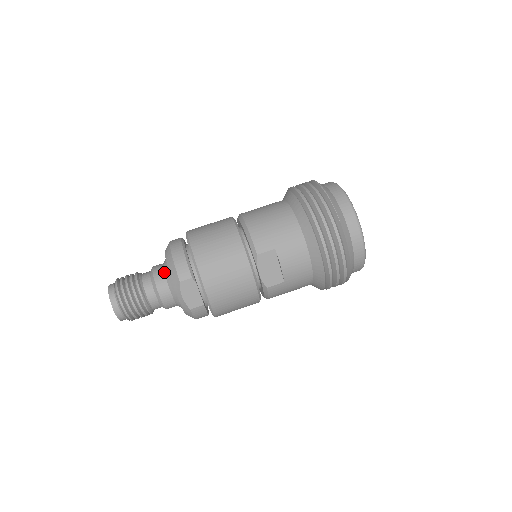
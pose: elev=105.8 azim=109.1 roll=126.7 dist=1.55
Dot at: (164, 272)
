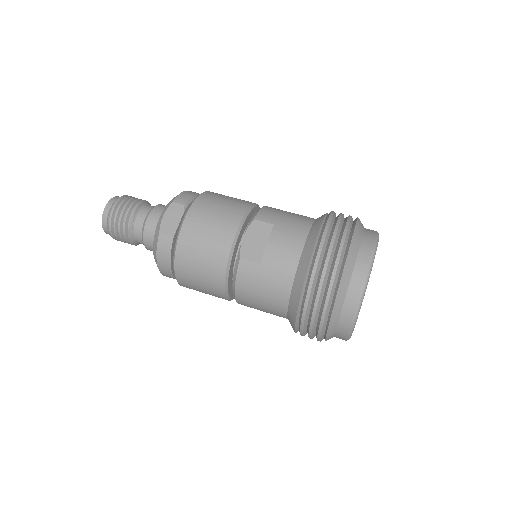
Dot at: occluded
